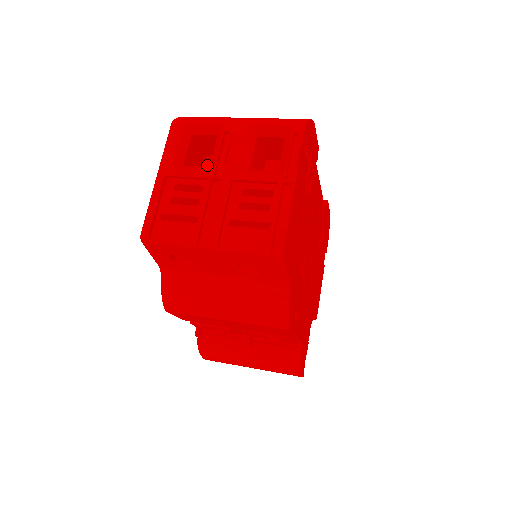
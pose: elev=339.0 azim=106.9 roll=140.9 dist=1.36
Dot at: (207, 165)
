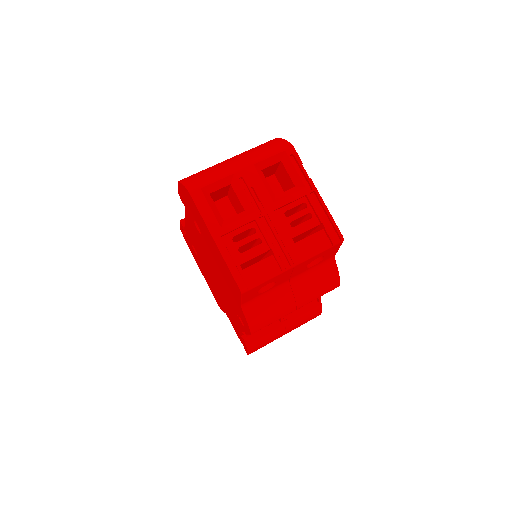
Dot at: occluded
